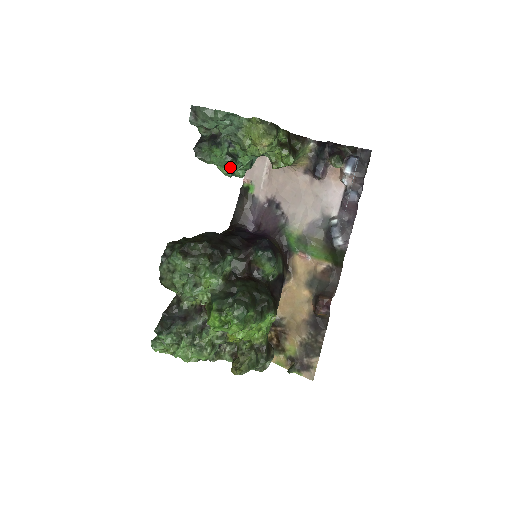
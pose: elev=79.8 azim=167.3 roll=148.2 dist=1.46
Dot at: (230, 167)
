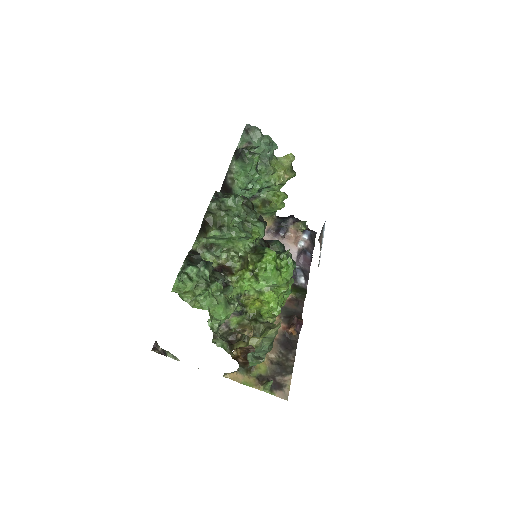
Dot at: (250, 182)
